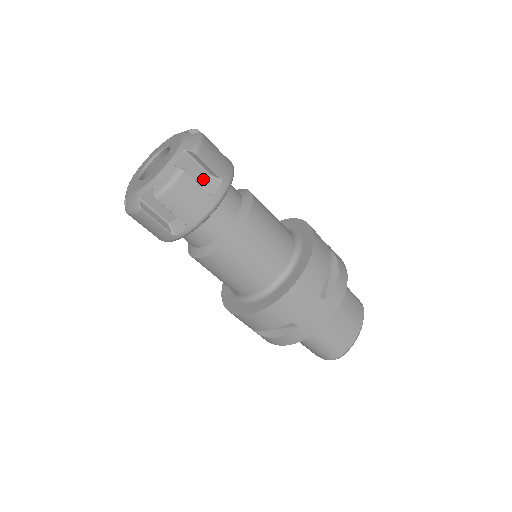
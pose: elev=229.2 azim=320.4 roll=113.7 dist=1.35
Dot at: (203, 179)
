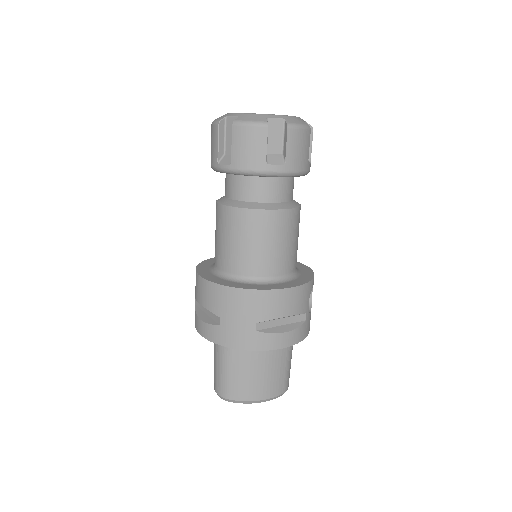
Dot at: (275, 150)
